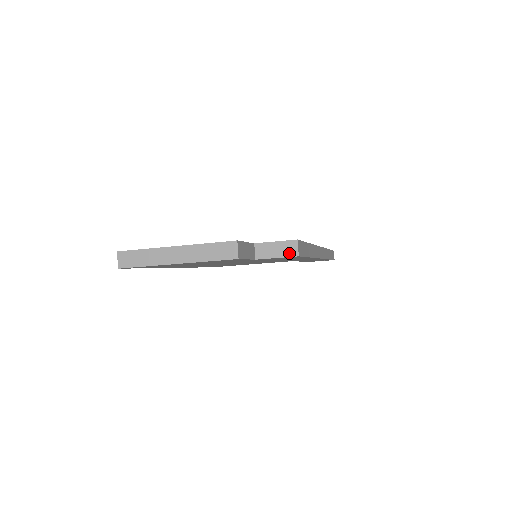
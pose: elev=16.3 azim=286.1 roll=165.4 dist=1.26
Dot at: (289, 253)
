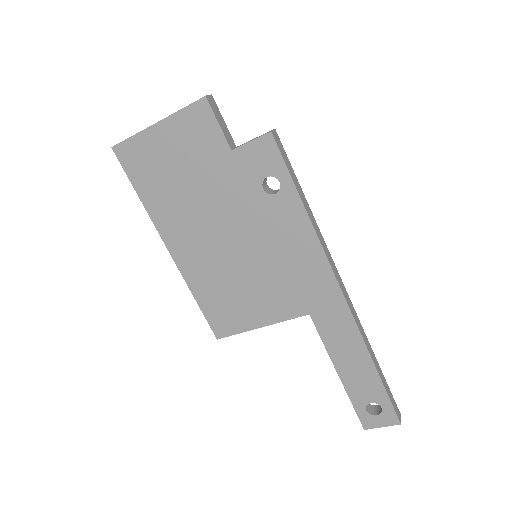
Dot at: (263, 135)
